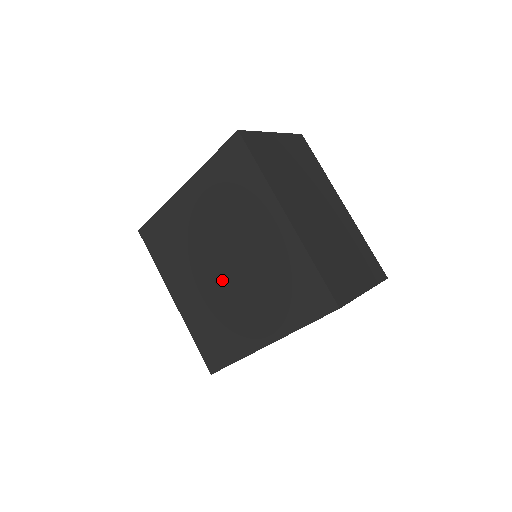
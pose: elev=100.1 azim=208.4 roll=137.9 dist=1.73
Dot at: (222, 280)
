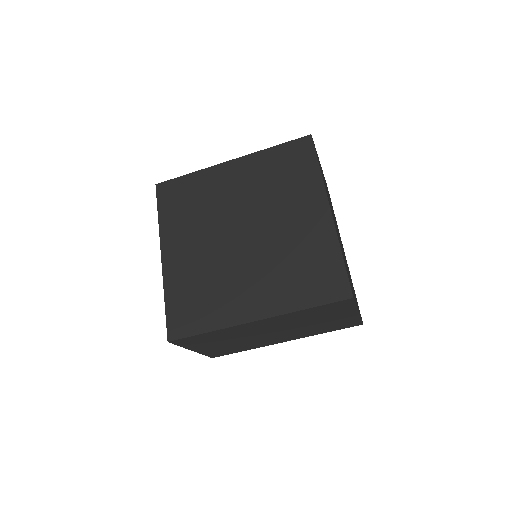
Dot at: (233, 248)
